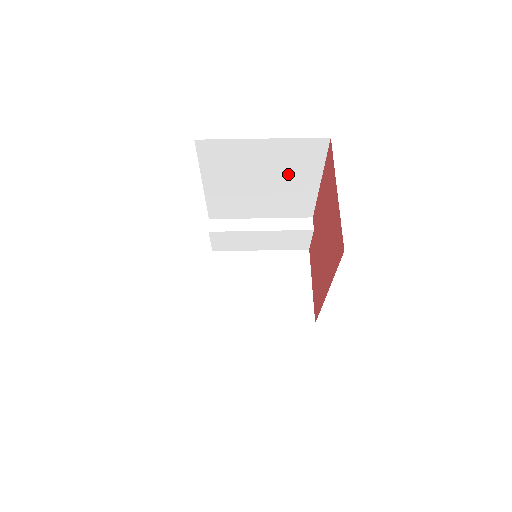
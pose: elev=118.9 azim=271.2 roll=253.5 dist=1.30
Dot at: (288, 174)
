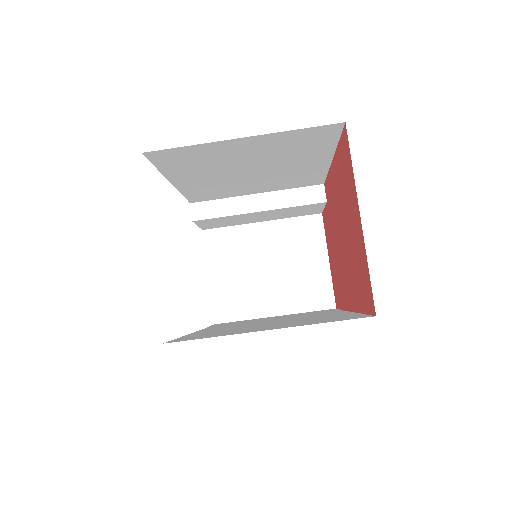
Dot at: (286, 159)
